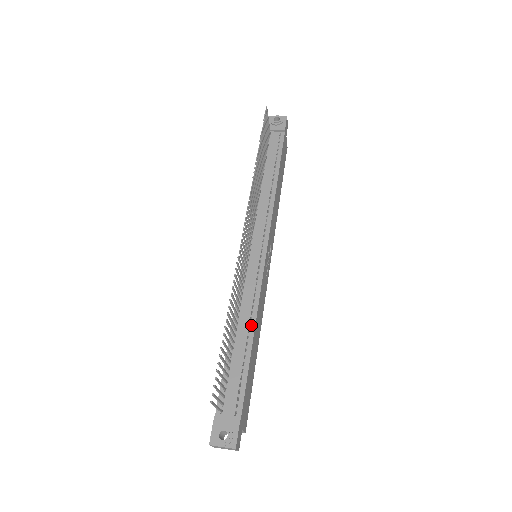
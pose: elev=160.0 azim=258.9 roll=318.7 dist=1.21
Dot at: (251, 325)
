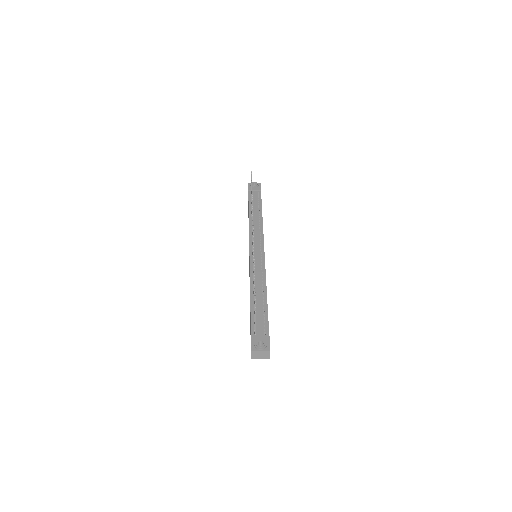
Dot at: (264, 288)
